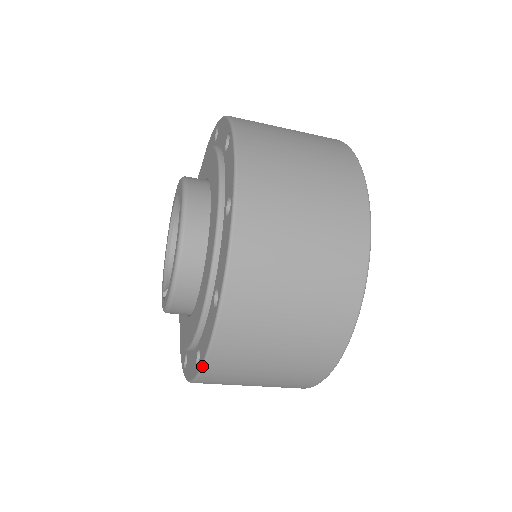
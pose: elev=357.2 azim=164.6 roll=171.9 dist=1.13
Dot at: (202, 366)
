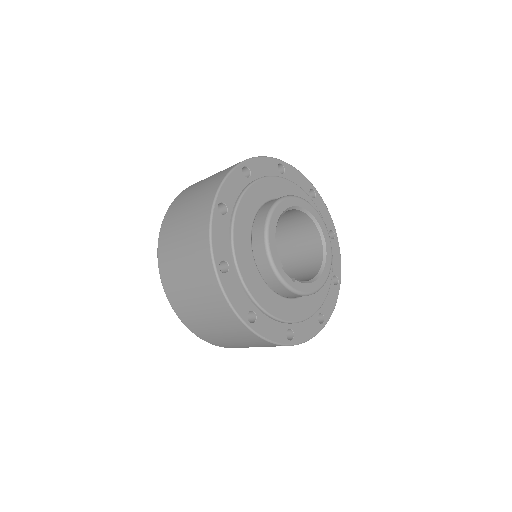
Dot at: (159, 270)
